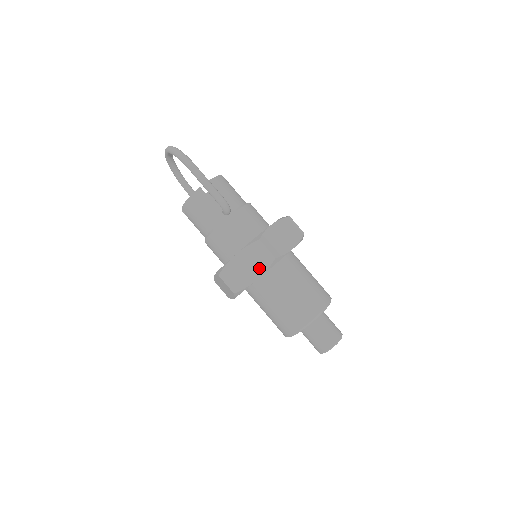
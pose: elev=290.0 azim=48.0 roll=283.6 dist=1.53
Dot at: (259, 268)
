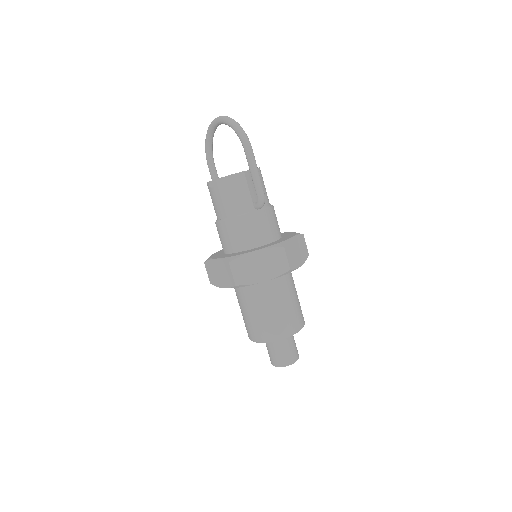
Dot at: (271, 272)
